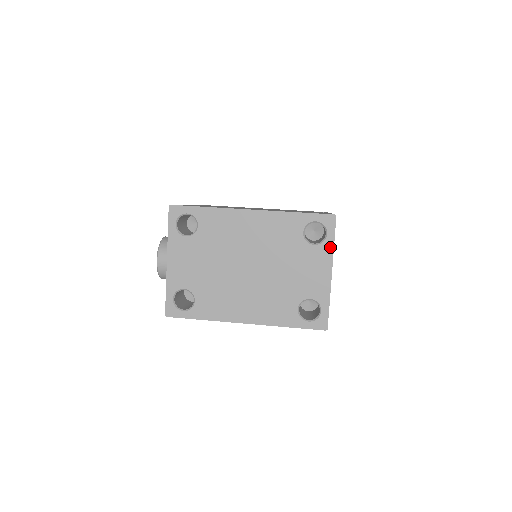
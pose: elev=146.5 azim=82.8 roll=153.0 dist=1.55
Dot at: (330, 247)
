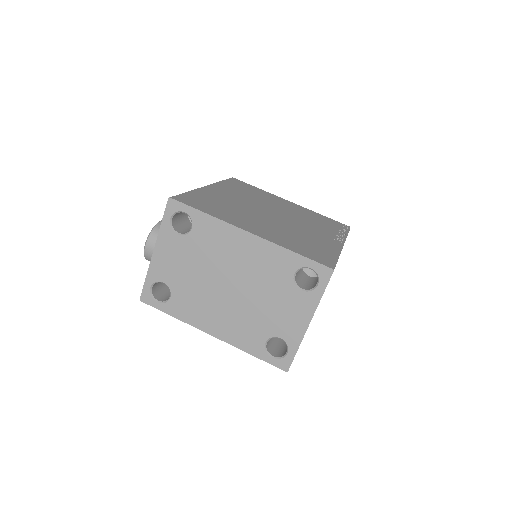
Dot at: (317, 298)
